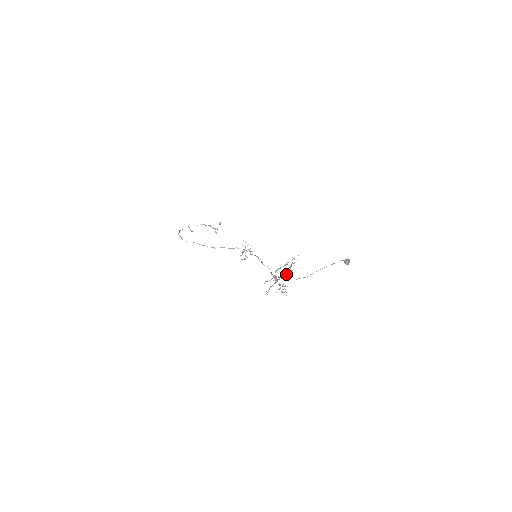
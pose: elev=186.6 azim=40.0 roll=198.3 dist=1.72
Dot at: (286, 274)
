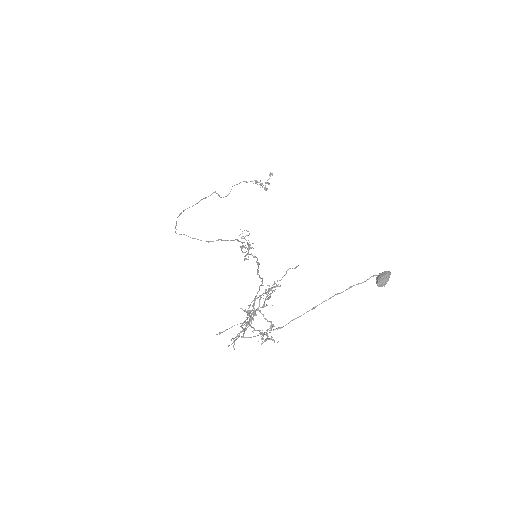
Dot at: occluded
